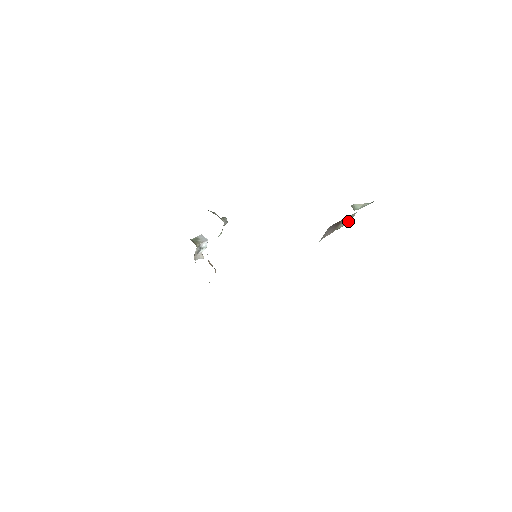
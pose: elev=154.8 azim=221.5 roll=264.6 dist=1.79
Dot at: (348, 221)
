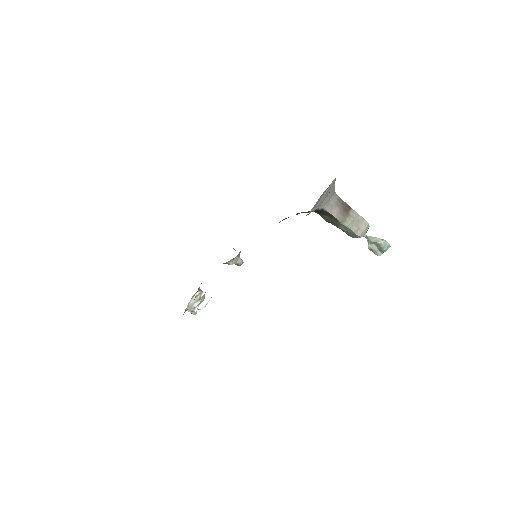
Dot at: (357, 229)
